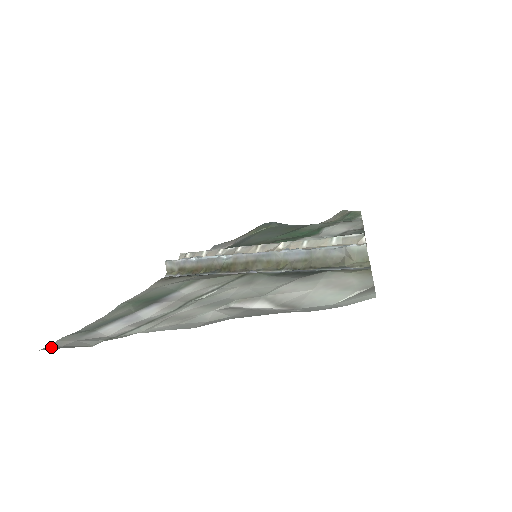
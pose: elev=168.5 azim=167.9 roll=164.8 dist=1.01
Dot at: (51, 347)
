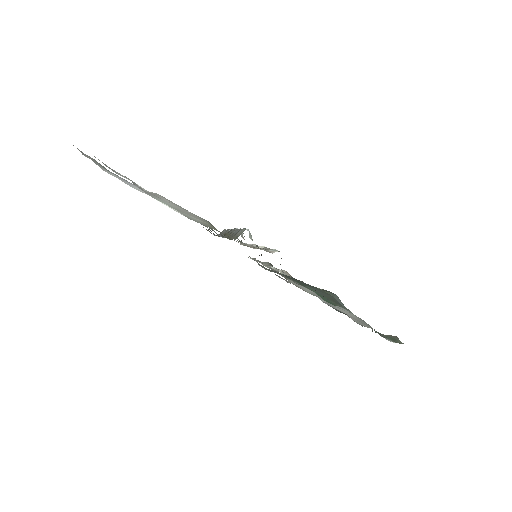
Dot at: (80, 151)
